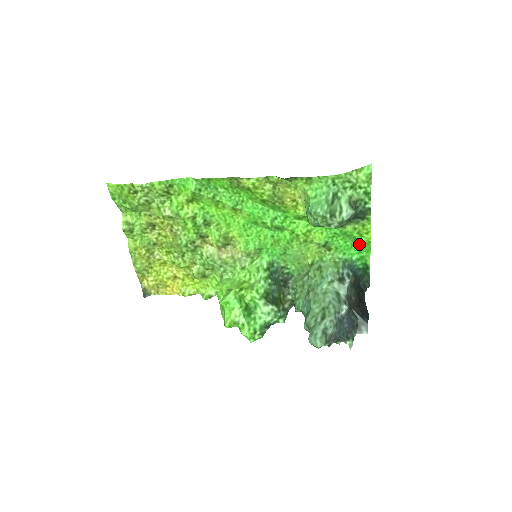
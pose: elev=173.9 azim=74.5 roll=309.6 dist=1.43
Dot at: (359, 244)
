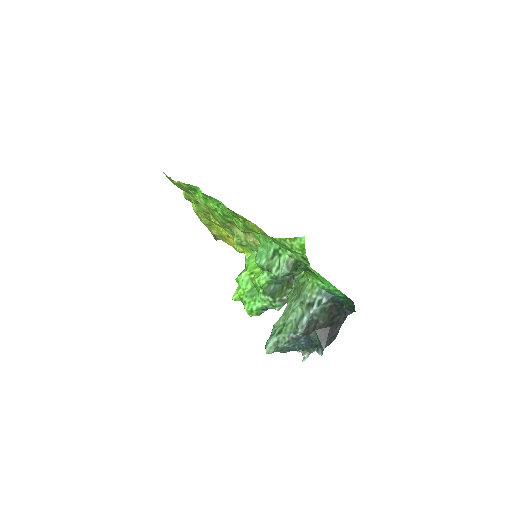
Dot at: occluded
